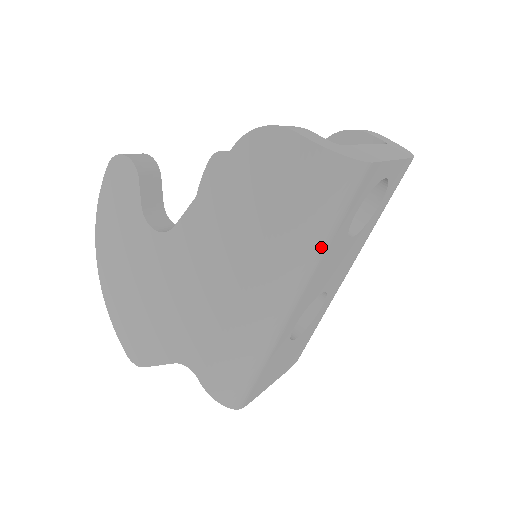
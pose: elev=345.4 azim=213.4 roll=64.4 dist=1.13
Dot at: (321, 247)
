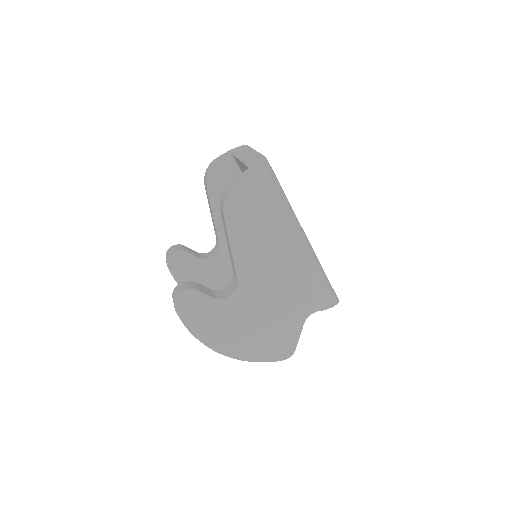
Dot at: (289, 203)
